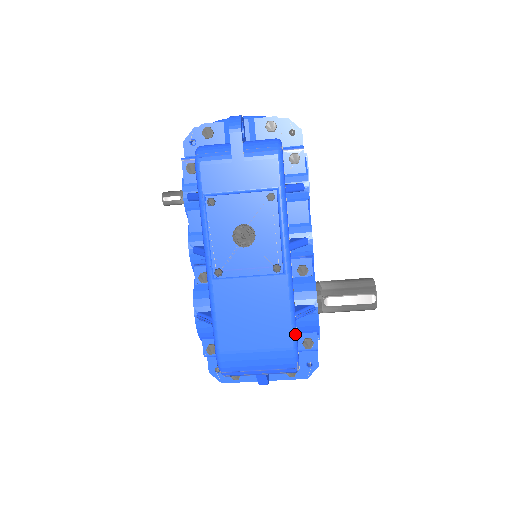
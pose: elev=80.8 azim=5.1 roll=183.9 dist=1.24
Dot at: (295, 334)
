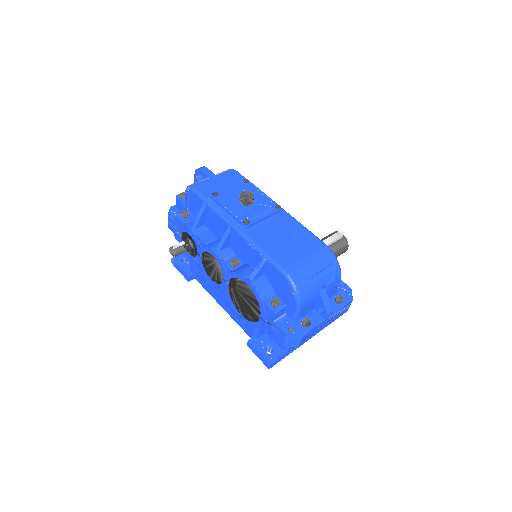
Dot at: (318, 238)
